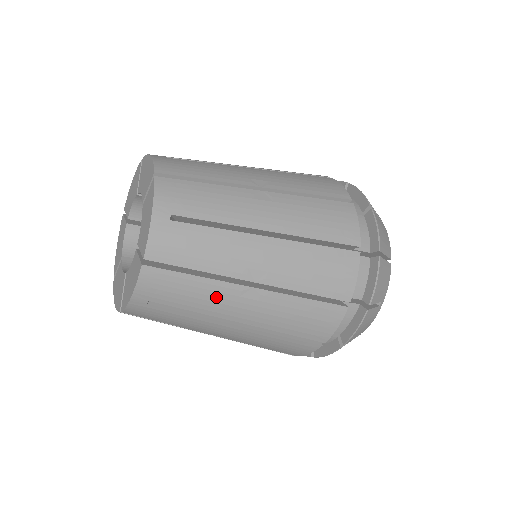
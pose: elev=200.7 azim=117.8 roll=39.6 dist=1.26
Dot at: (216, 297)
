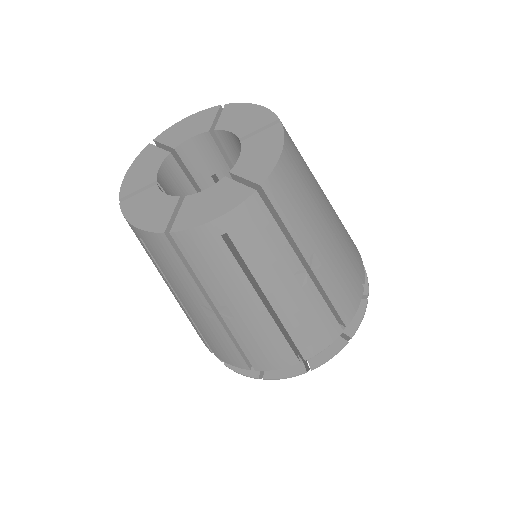
Dot at: (318, 188)
